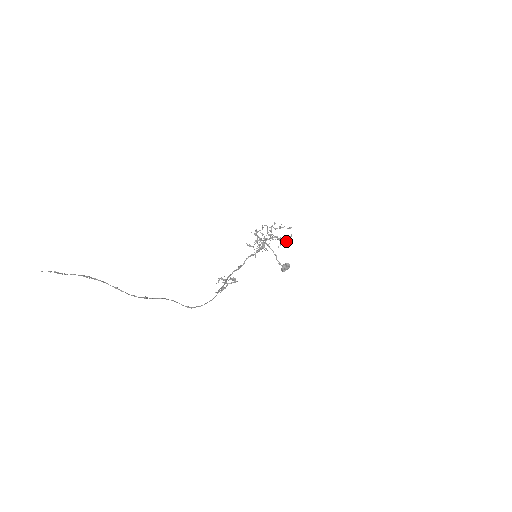
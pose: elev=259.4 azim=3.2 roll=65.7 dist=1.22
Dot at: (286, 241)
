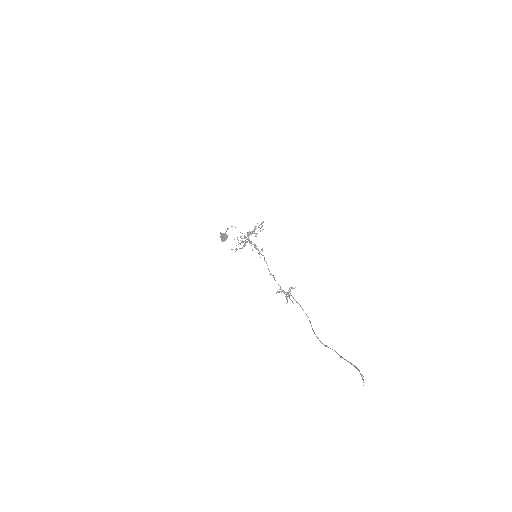
Dot at: (260, 231)
